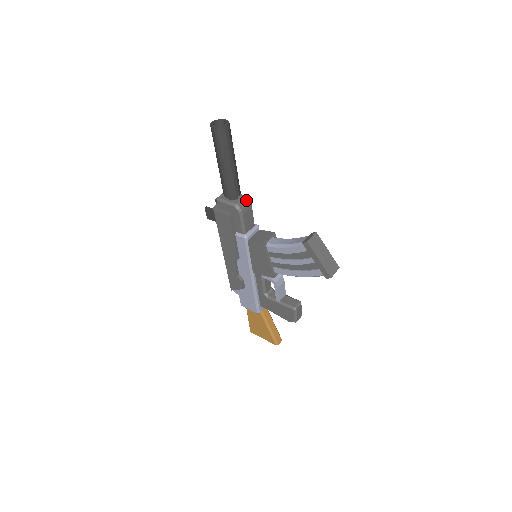
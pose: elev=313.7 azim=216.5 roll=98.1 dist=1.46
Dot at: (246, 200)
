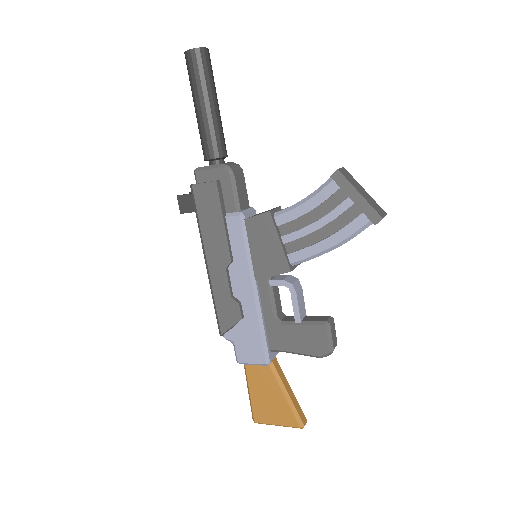
Dot at: (236, 164)
